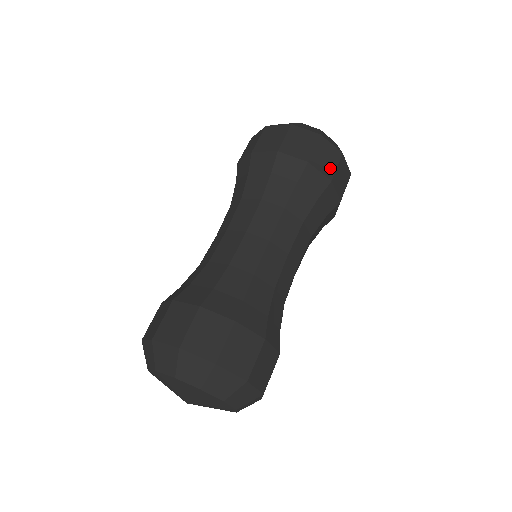
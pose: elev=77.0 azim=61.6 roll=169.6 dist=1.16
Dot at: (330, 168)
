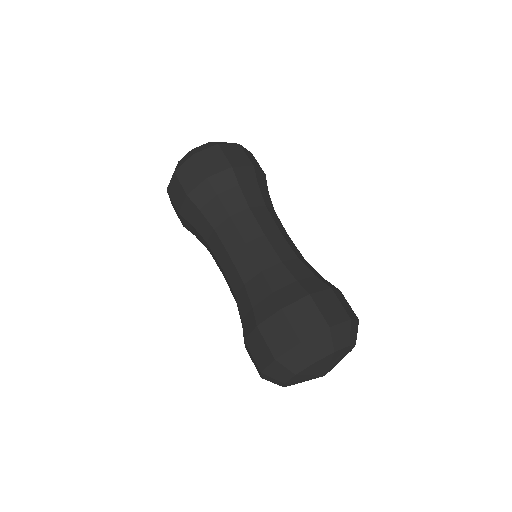
Dot at: (222, 162)
